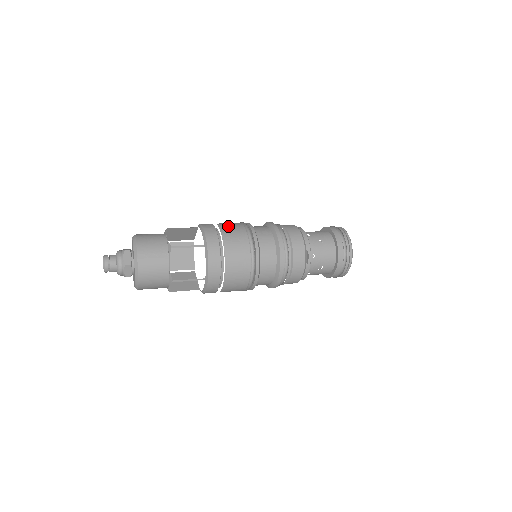
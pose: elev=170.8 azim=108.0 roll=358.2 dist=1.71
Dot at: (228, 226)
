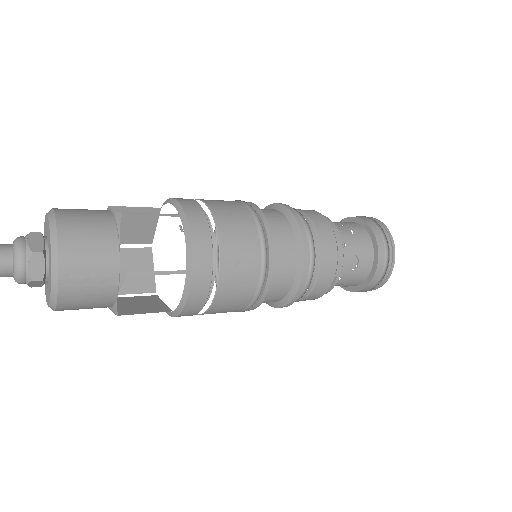
Dot at: (232, 230)
